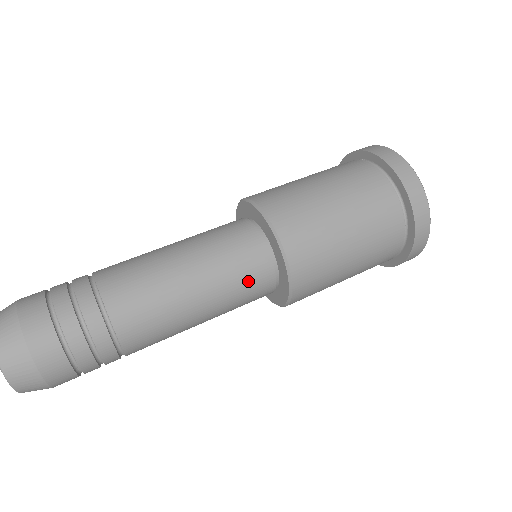
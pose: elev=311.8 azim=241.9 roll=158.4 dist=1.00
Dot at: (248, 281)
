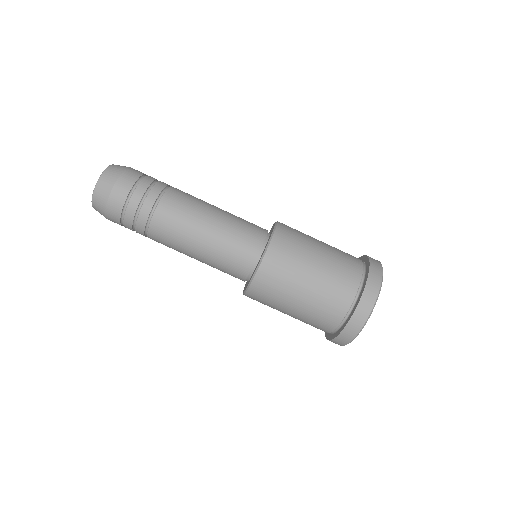
Dot at: (236, 254)
